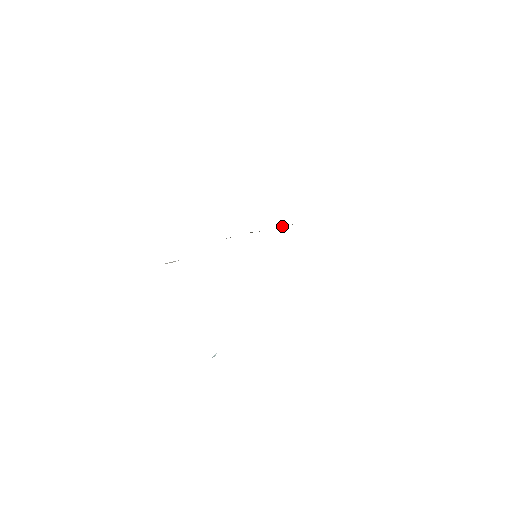
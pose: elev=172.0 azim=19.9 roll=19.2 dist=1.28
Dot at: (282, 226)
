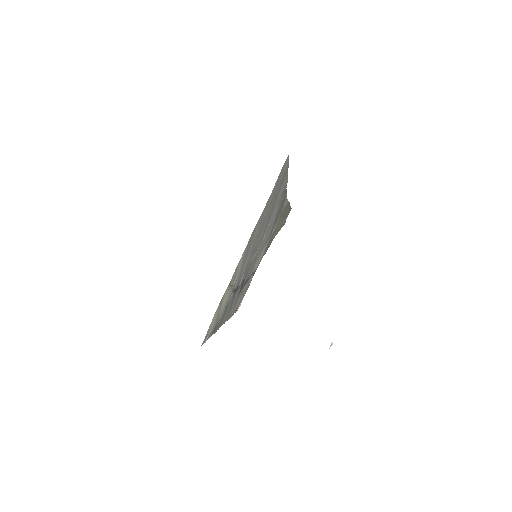
Dot at: (284, 208)
